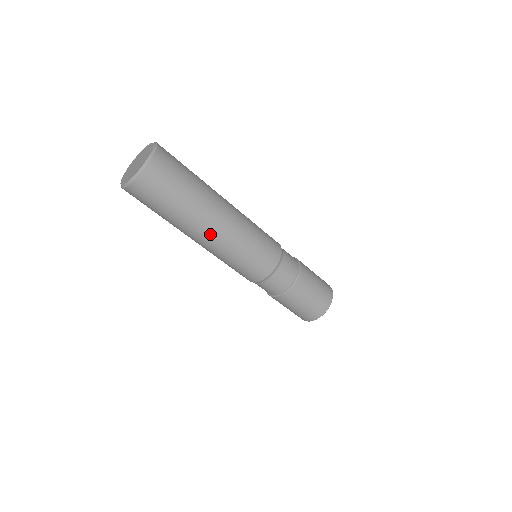
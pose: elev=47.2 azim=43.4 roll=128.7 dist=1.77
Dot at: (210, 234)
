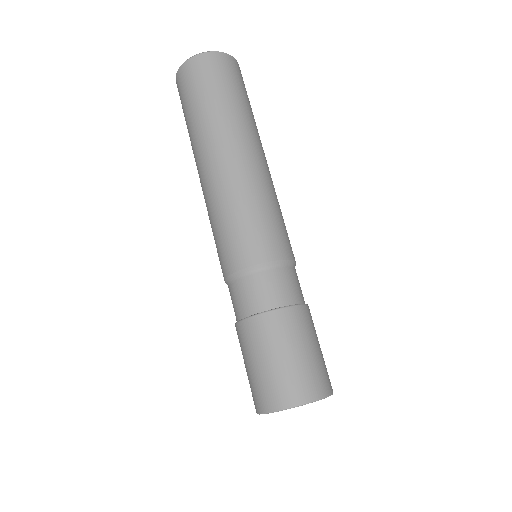
Dot at: (208, 165)
